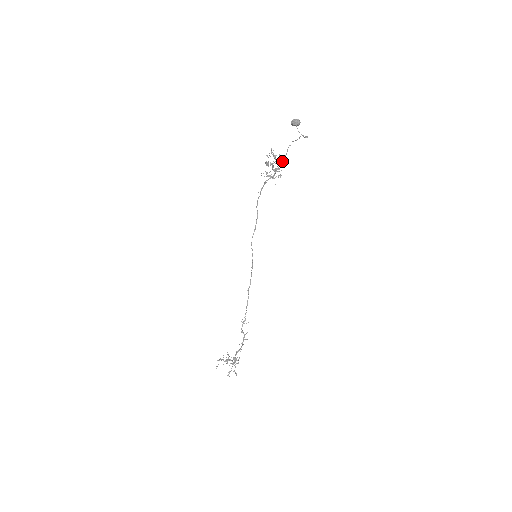
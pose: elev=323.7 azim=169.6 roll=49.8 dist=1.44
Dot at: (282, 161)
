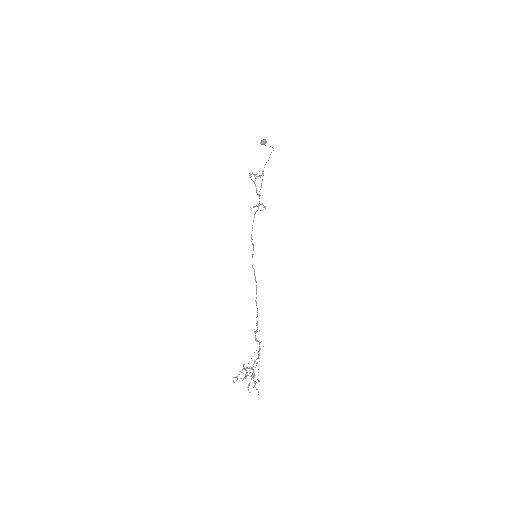
Dot at: (261, 175)
